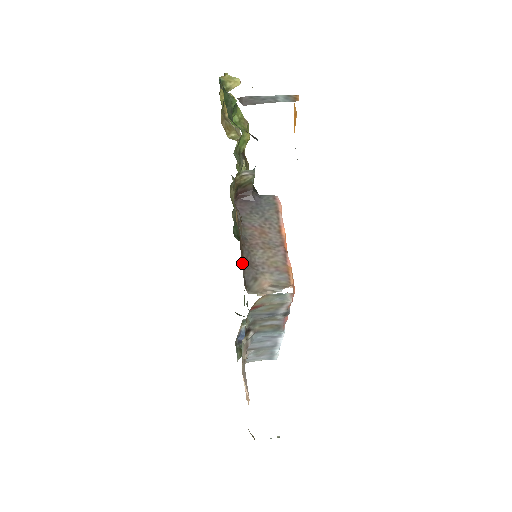
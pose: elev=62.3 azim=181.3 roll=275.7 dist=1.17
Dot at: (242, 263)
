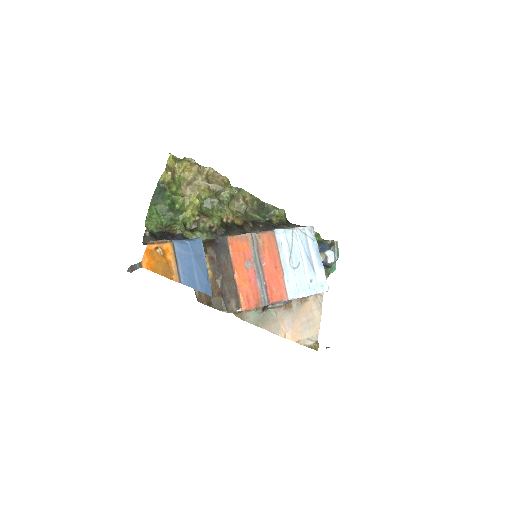
Dot at: (220, 294)
